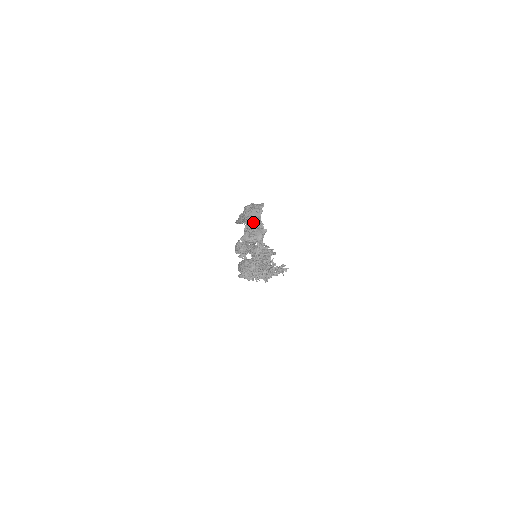
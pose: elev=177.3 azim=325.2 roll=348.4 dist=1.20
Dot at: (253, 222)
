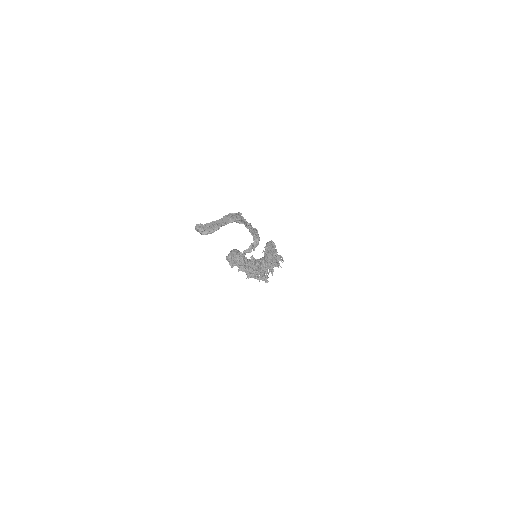
Dot at: (217, 222)
